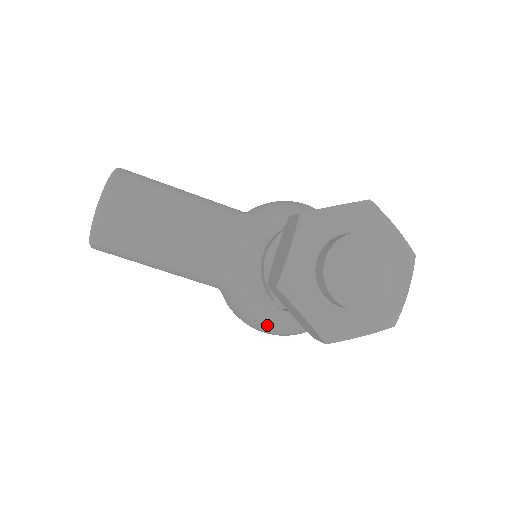
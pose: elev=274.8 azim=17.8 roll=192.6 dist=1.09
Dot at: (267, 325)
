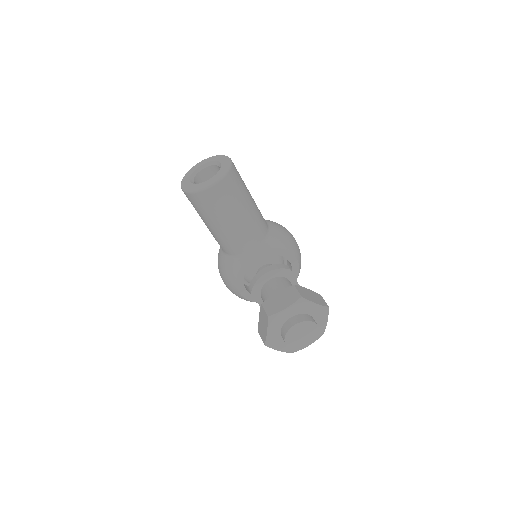
Dot at: (232, 288)
